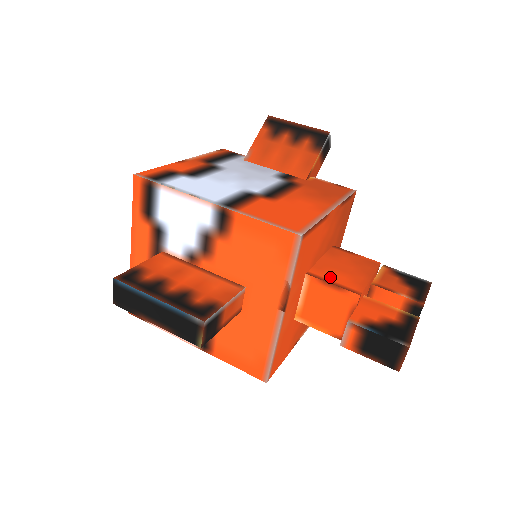
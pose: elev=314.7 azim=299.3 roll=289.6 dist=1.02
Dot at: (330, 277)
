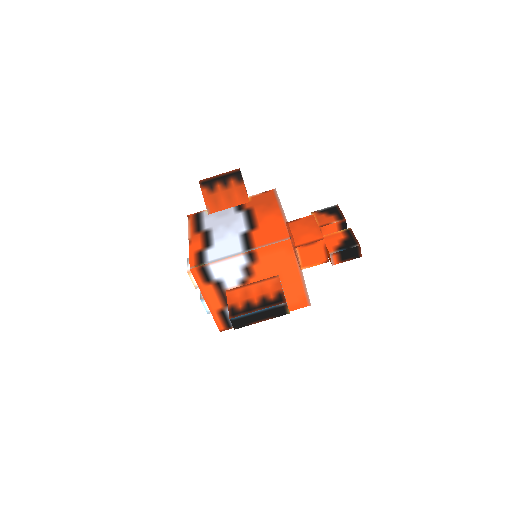
Dot at: (305, 241)
